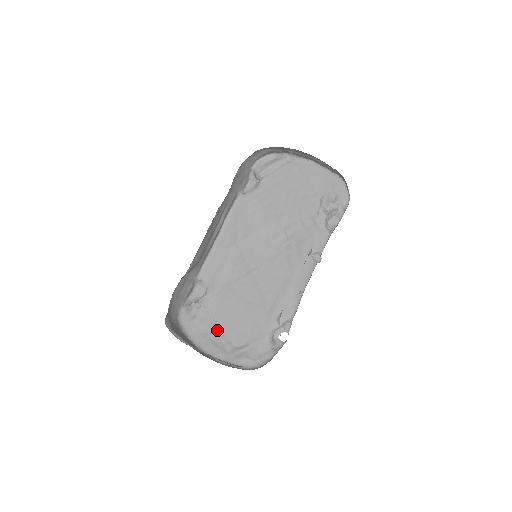
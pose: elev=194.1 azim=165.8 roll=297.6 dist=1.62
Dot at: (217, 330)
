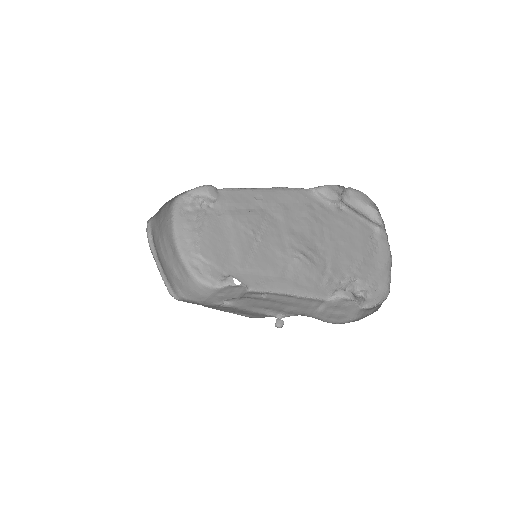
Dot at: (198, 232)
